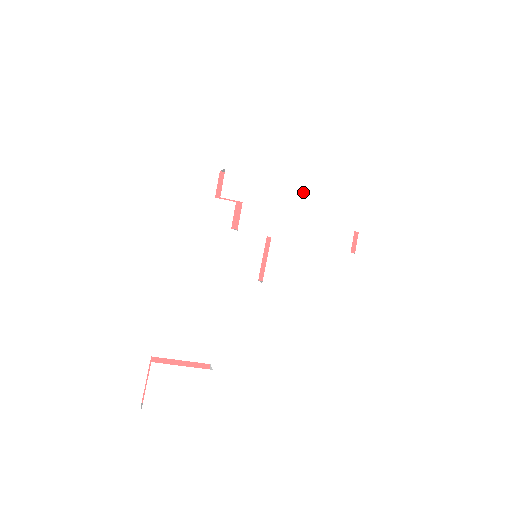
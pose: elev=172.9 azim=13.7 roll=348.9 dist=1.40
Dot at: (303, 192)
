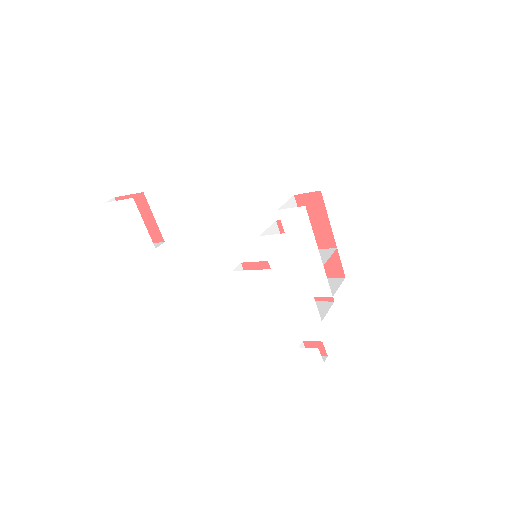
Dot at: (325, 289)
